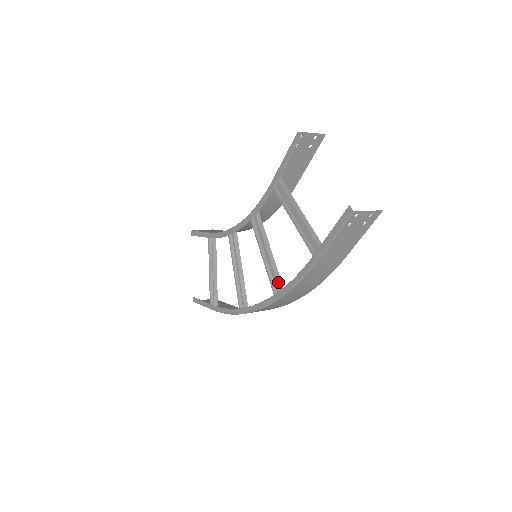
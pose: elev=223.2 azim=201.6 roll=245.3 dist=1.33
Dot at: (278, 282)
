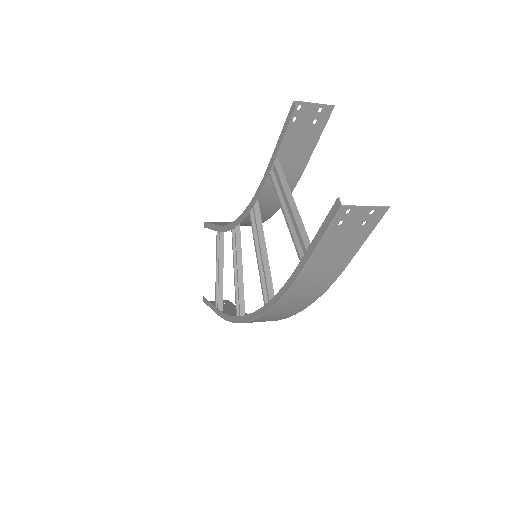
Dot at: (269, 290)
